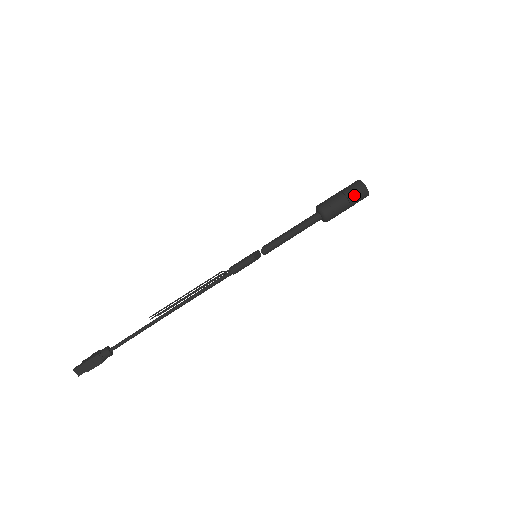
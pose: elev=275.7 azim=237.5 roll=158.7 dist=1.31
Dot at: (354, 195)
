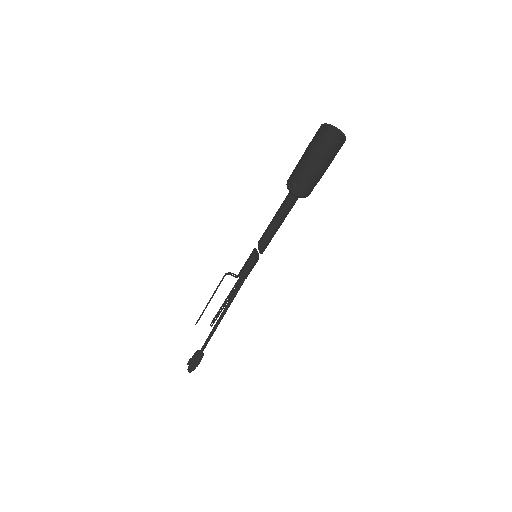
Dot at: (333, 159)
